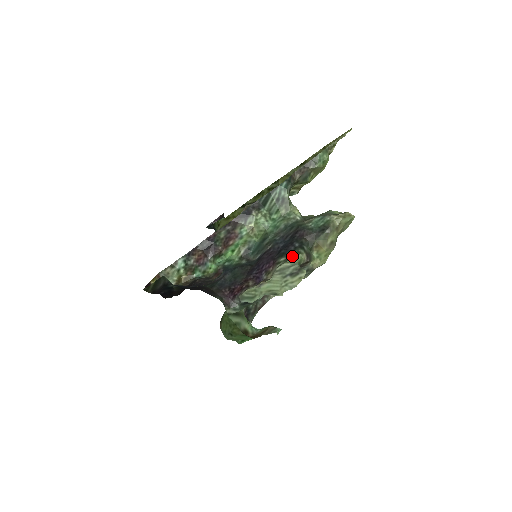
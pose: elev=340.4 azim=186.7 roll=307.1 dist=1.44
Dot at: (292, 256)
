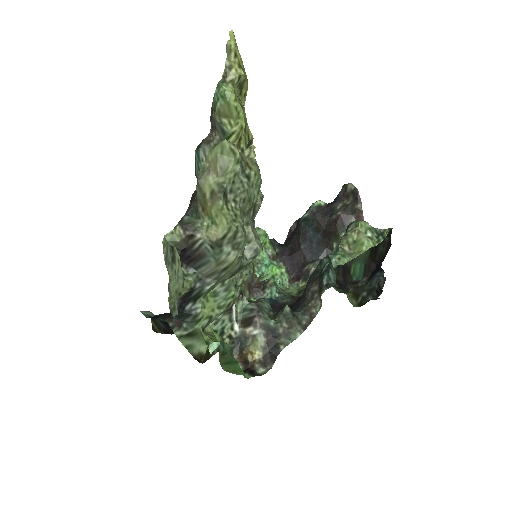
Dot at: occluded
